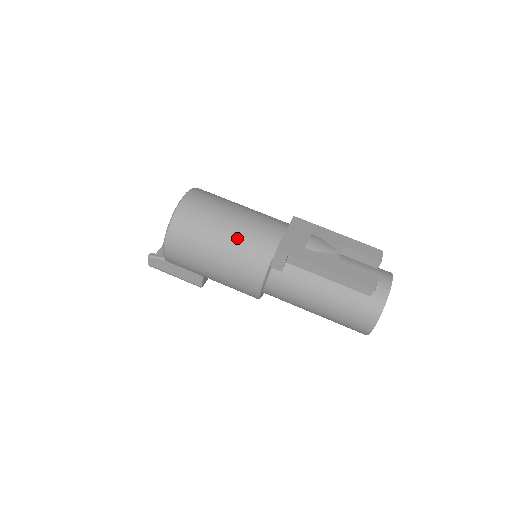
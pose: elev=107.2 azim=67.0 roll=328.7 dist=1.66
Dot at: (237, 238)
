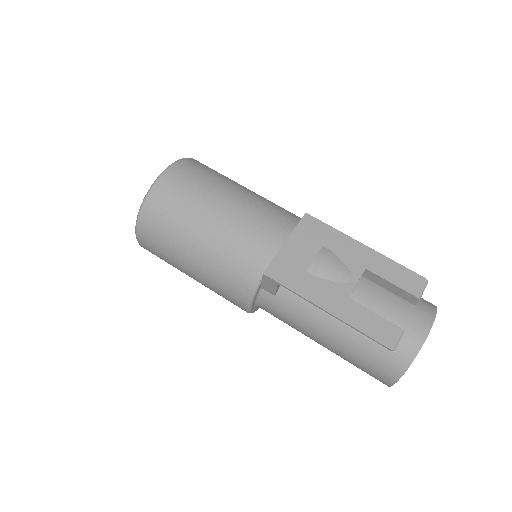
Dot at: (217, 246)
